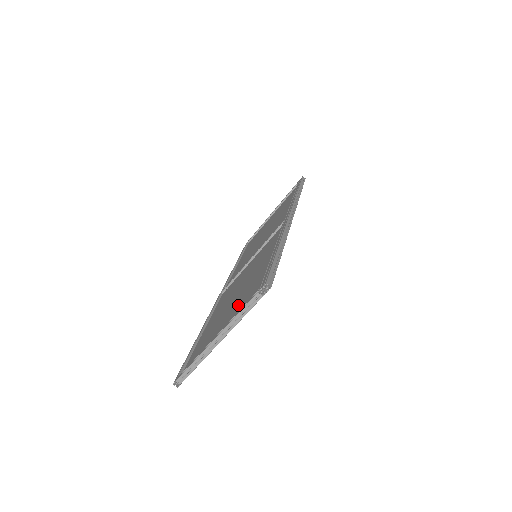
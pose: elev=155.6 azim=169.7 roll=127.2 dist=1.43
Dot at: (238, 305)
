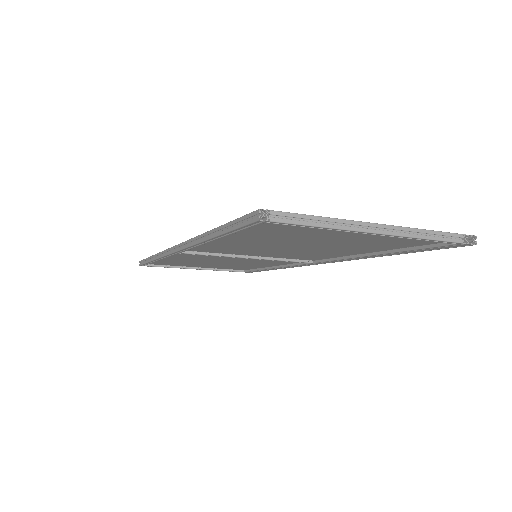
Dot at: (365, 238)
